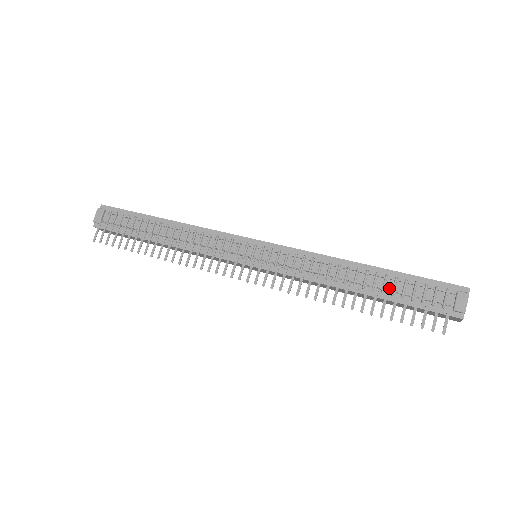
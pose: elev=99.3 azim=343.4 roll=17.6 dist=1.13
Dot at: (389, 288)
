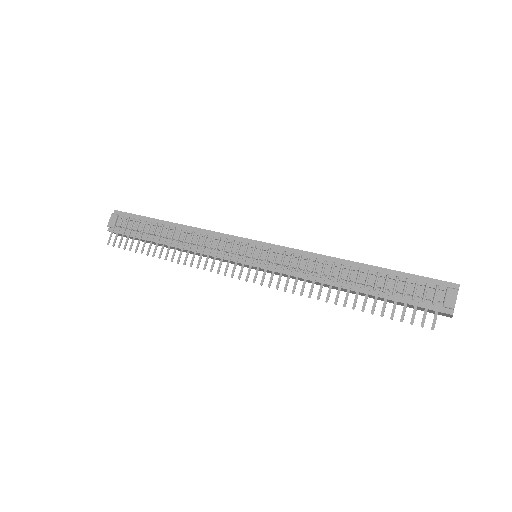
Dot at: (381, 285)
